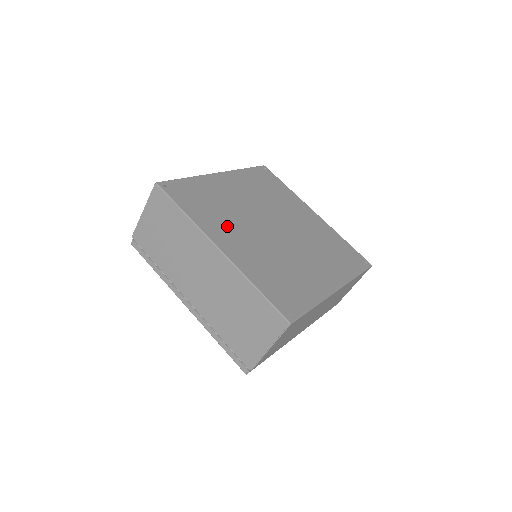
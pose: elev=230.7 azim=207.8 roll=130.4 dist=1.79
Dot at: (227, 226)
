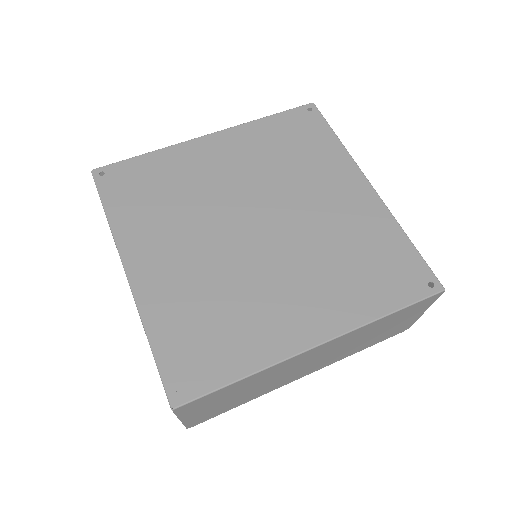
Dot at: (164, 231)
